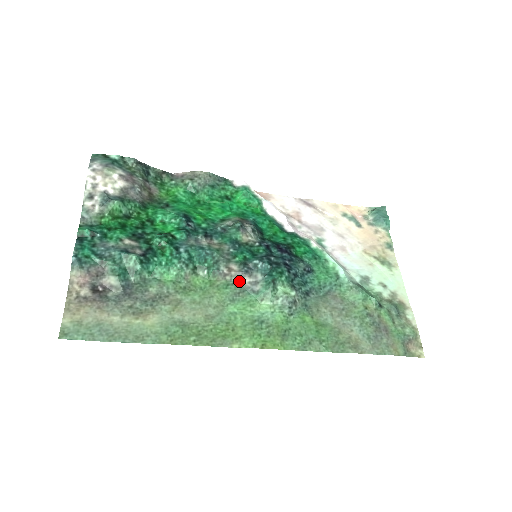
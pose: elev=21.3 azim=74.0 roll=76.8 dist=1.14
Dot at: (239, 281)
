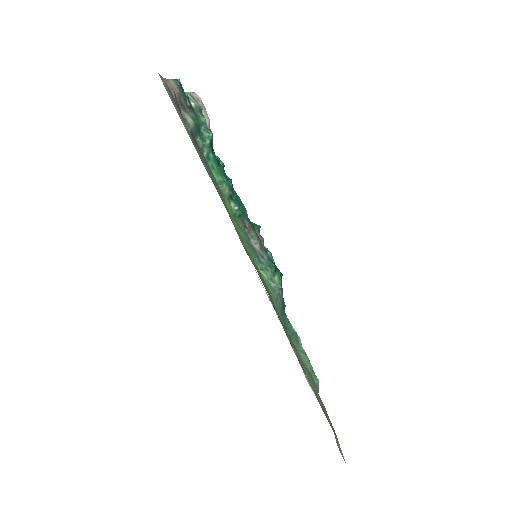
Dot at: (252, 241)
